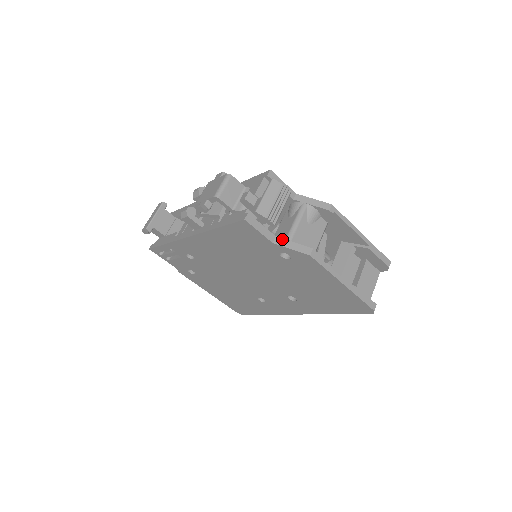
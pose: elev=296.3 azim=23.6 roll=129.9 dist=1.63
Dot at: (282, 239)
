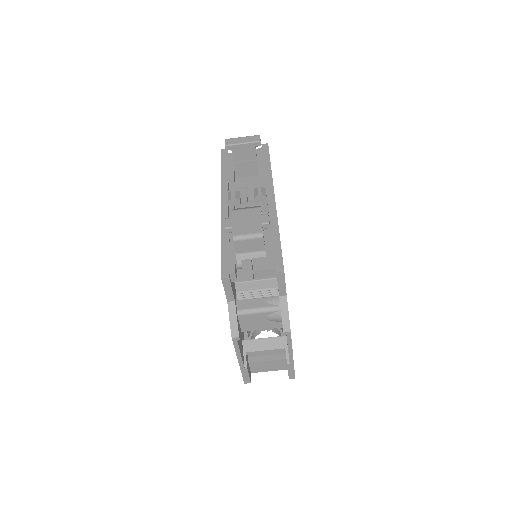
Dot at: (235, 308)
